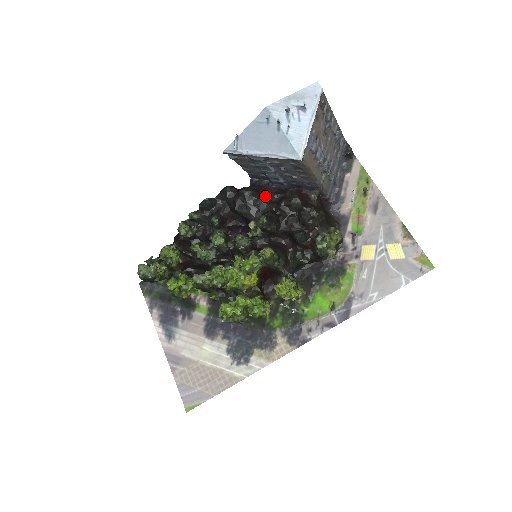
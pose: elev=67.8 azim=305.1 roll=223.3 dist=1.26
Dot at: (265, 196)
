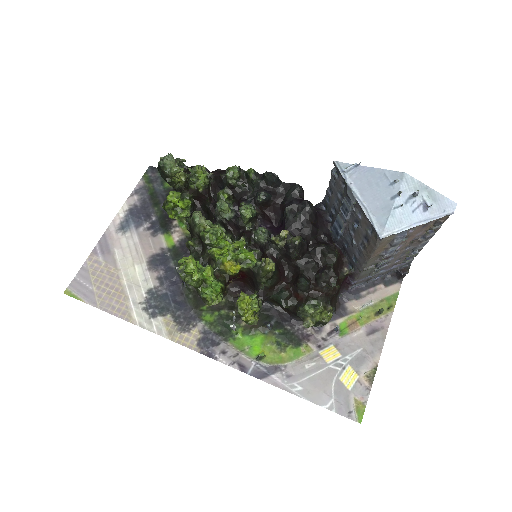
Dot at: (316, 226)
